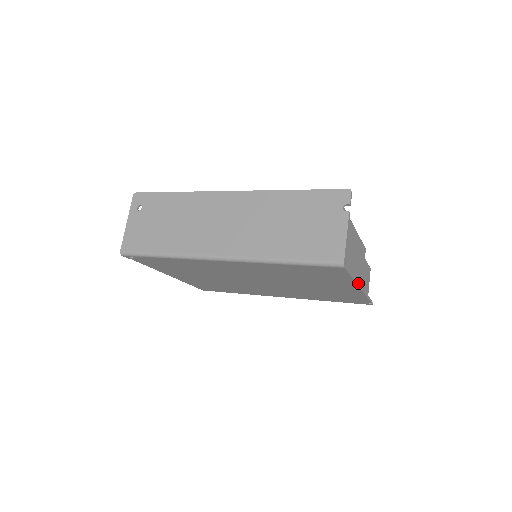
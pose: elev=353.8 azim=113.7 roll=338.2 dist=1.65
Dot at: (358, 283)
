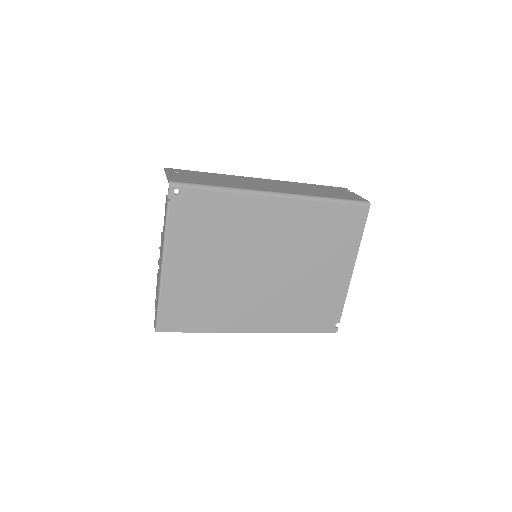
Dot at: (355, 258)
